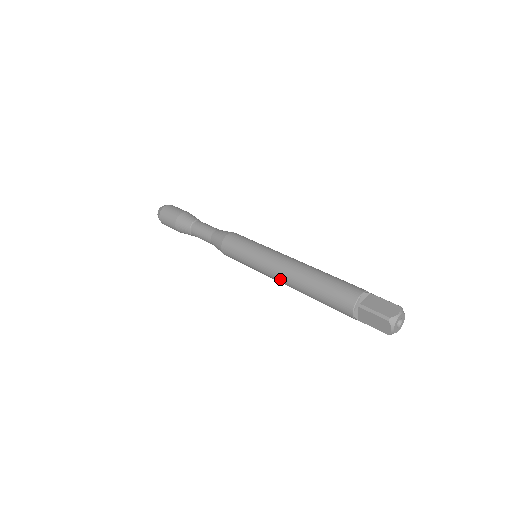
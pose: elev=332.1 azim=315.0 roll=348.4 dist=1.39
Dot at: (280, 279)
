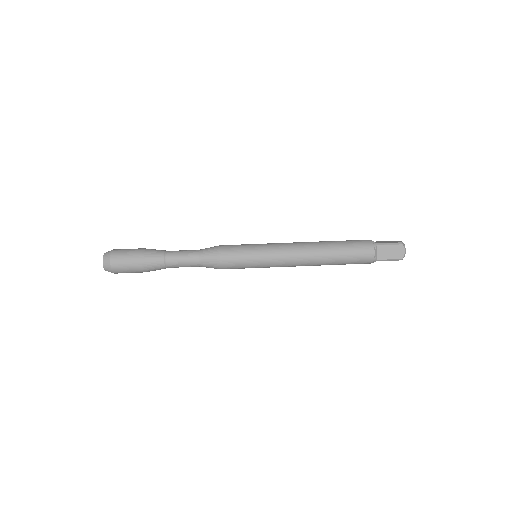
Dot at: occluded
